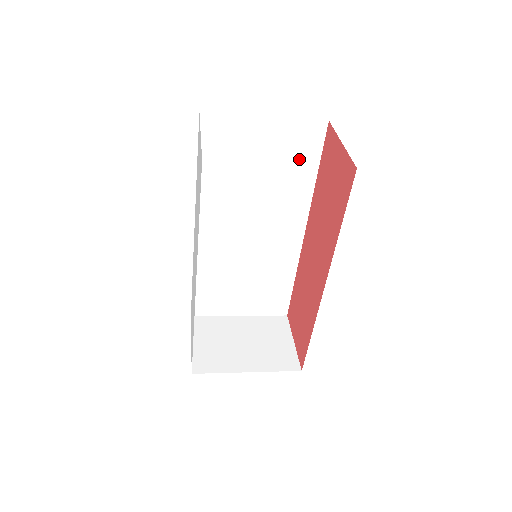
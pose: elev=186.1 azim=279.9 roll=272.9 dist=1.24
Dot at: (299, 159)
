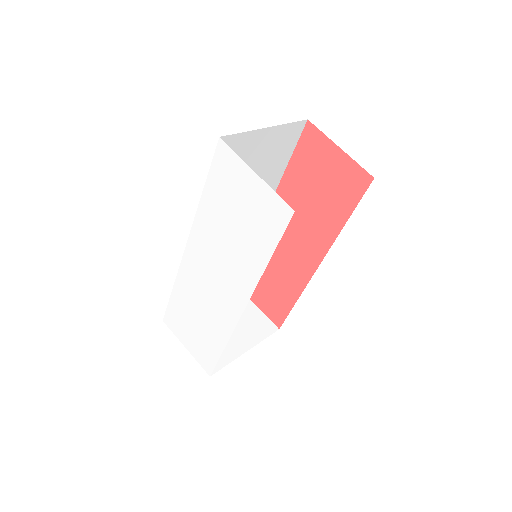
Dot at: (279, 157)
